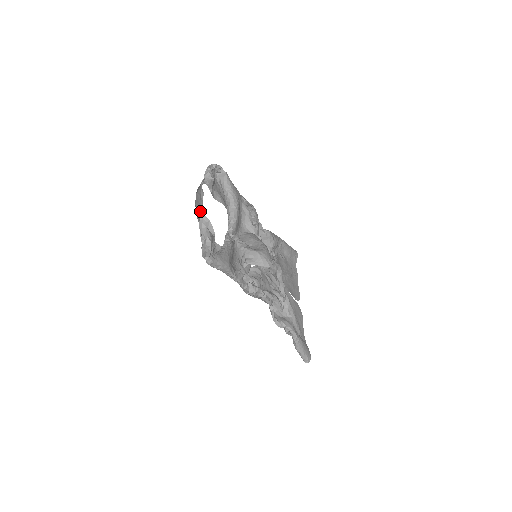
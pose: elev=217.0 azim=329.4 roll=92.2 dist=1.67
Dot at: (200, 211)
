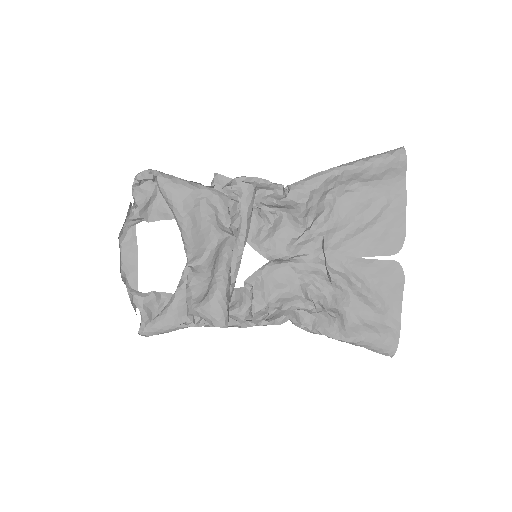
Dot at: occluded
